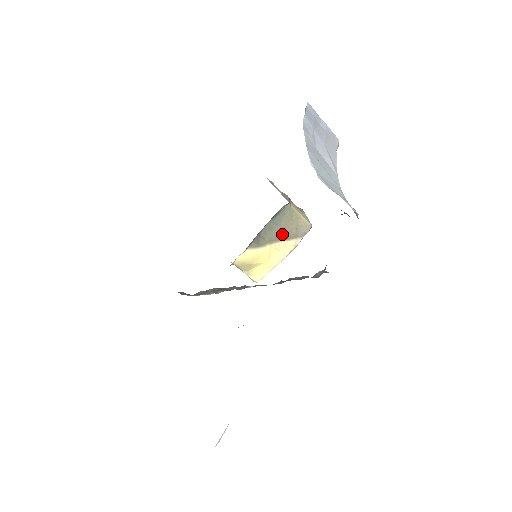
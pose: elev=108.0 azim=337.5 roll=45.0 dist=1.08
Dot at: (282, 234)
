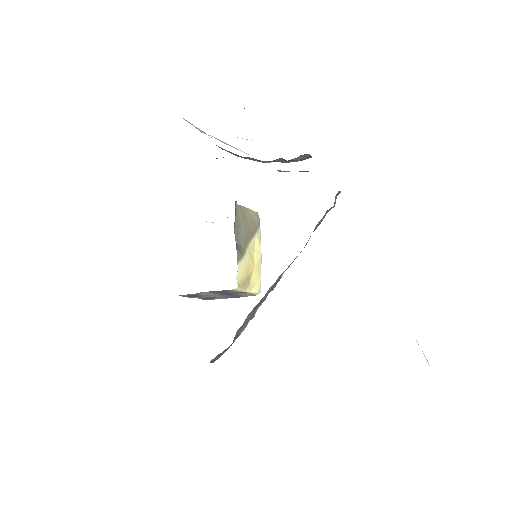
Dot at: (248, 233)
